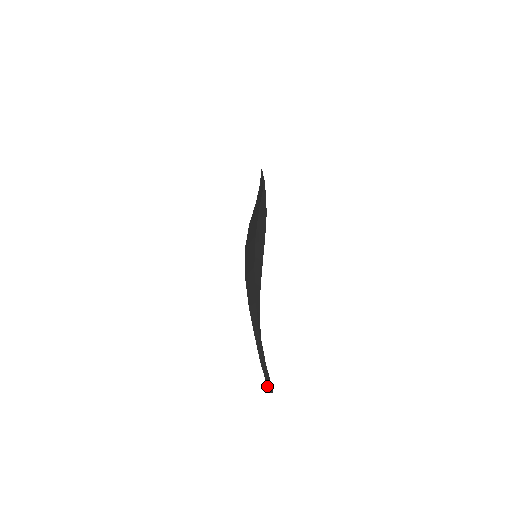
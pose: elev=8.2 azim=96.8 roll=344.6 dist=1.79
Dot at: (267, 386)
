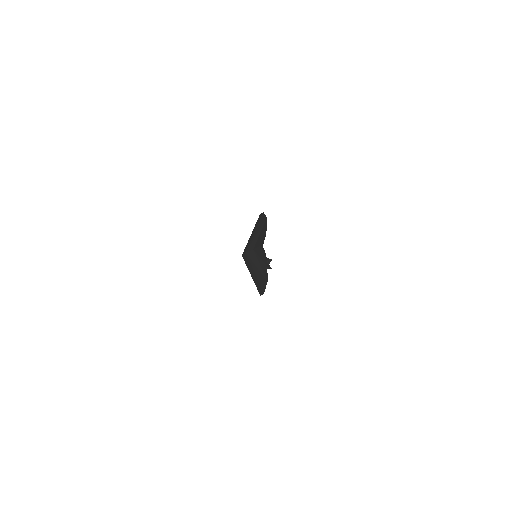
Dot at: occluded
